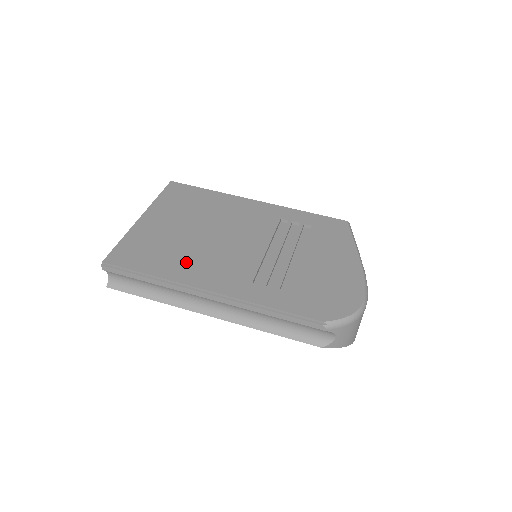
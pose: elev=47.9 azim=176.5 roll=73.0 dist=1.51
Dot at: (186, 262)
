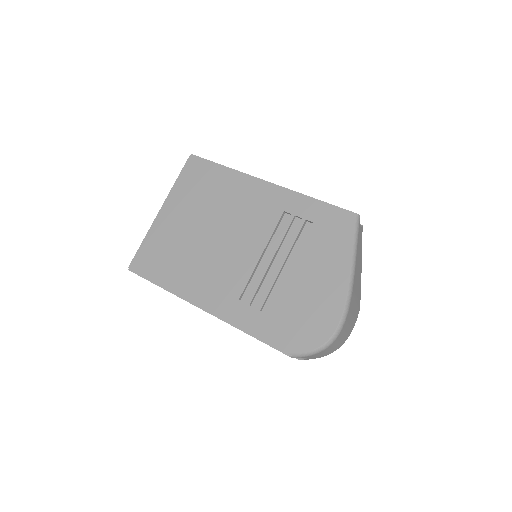
Dot at: (189, 271)
